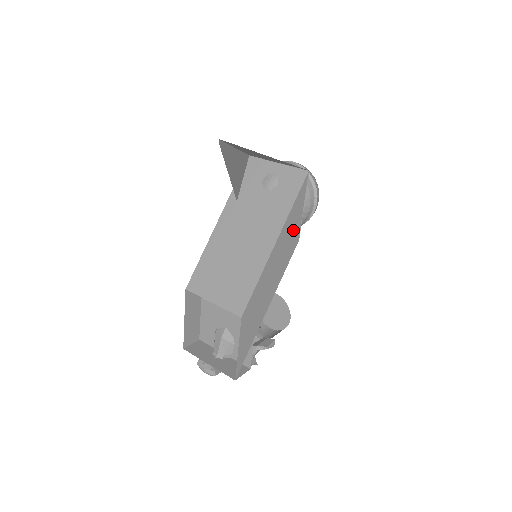
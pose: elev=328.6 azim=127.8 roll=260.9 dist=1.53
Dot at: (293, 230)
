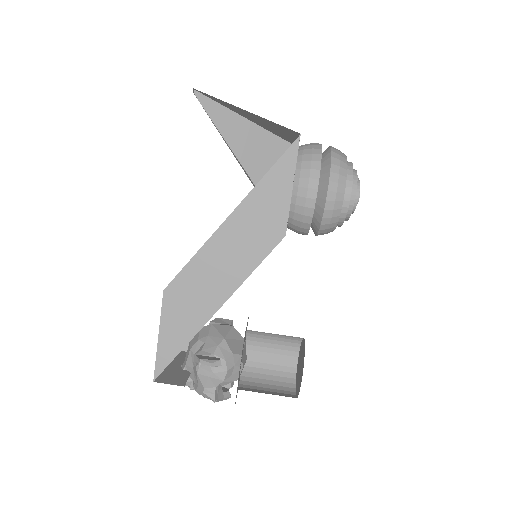
Dot at: (271, 212)
